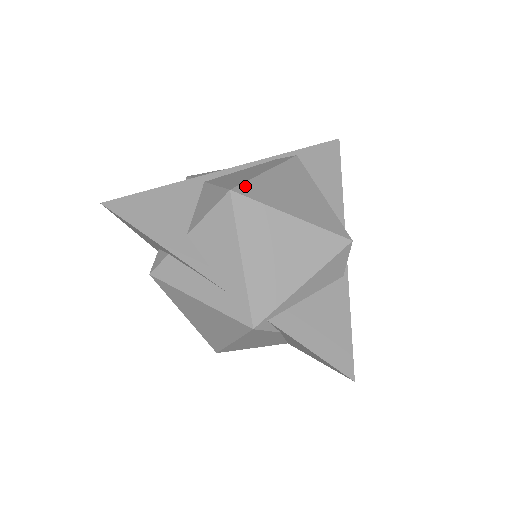
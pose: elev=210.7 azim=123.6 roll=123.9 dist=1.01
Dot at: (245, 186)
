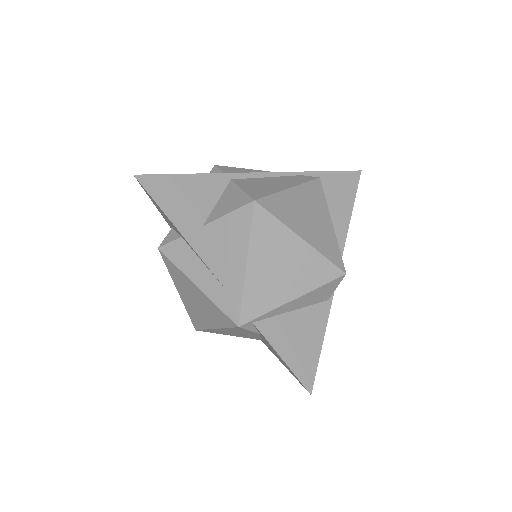
Dot at: (268, 199)
